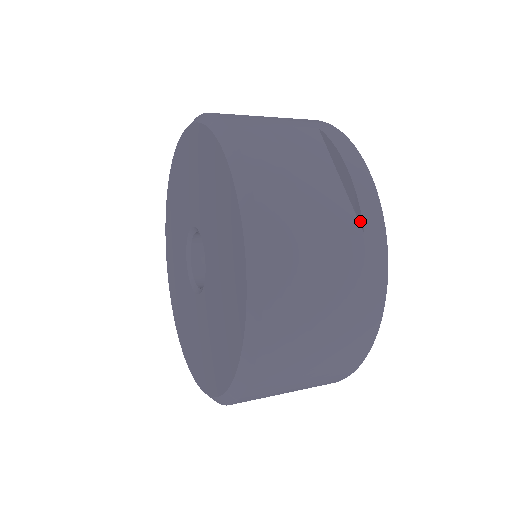
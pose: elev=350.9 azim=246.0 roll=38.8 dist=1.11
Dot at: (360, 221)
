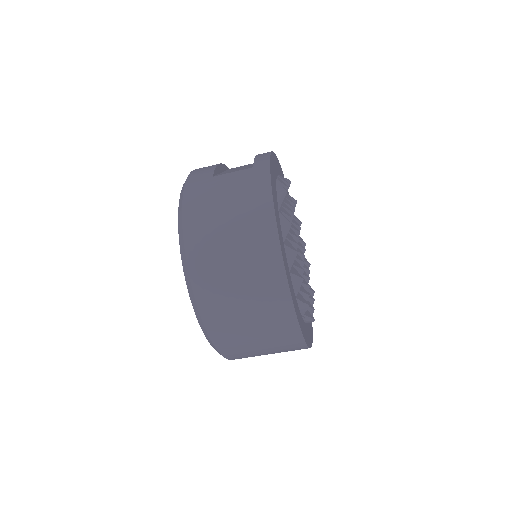
Dot at: (254, 165)
